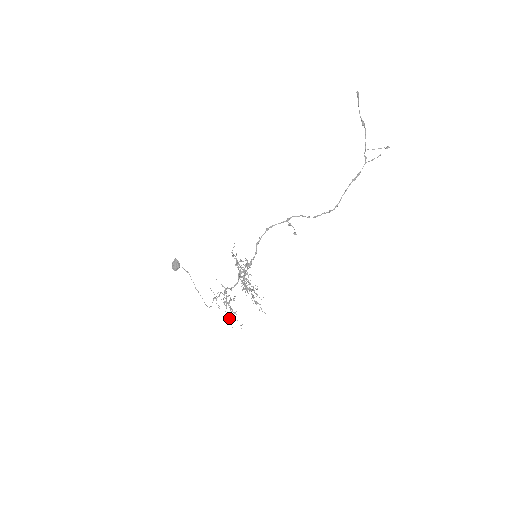
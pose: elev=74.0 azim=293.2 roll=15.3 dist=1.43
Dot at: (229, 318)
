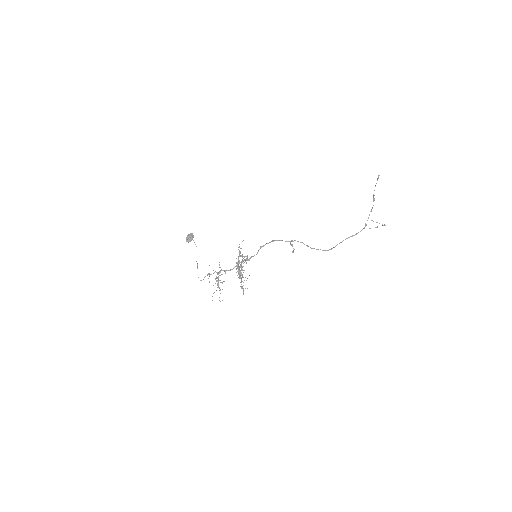
Dot at: occluded
